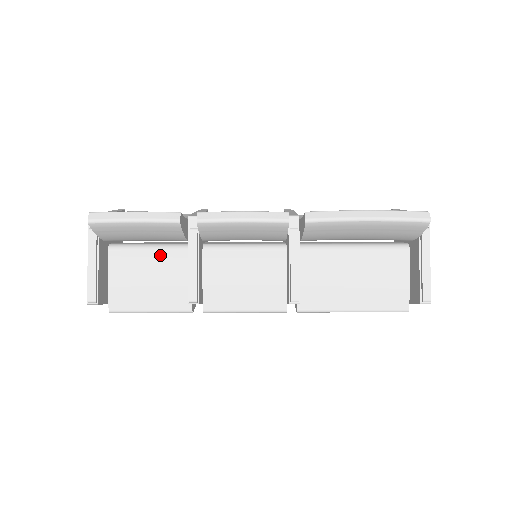
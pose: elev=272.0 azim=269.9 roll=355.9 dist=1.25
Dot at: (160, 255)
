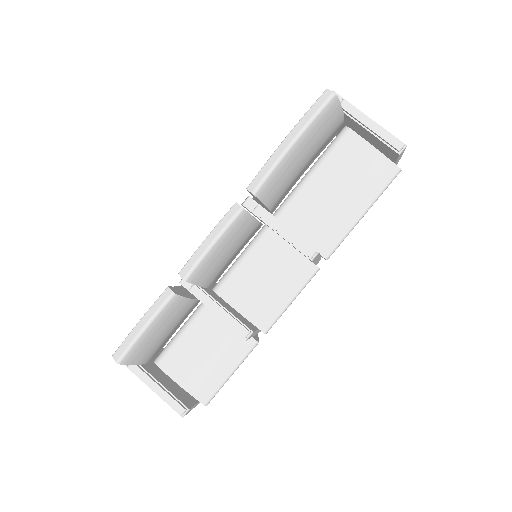
Dot at: (193, 330)
